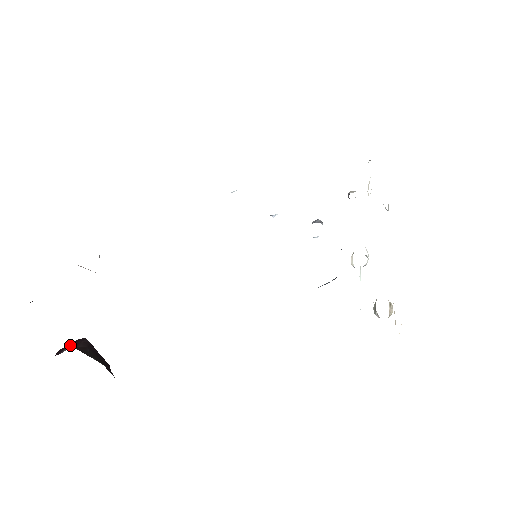
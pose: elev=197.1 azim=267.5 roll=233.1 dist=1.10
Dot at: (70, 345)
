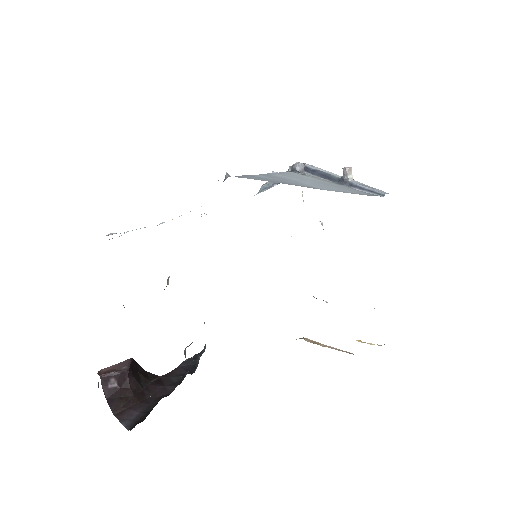
Dot at: (121, 384)
